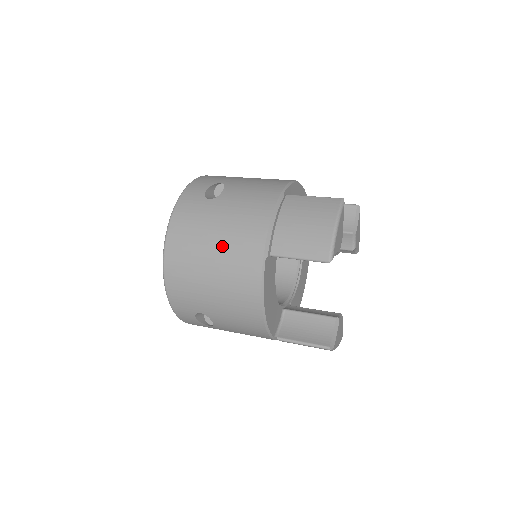
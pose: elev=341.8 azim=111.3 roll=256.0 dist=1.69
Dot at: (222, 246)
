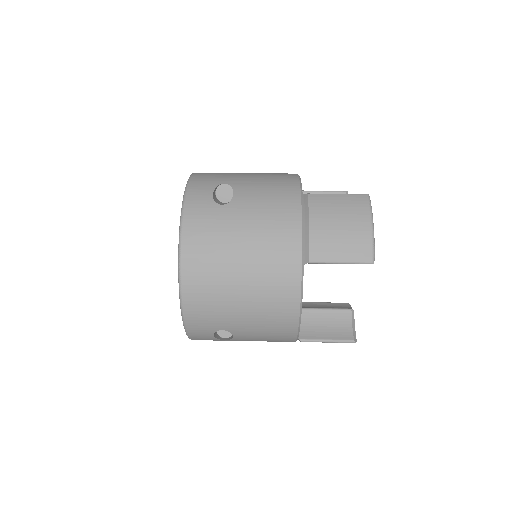
Dot at: (252, 258)
